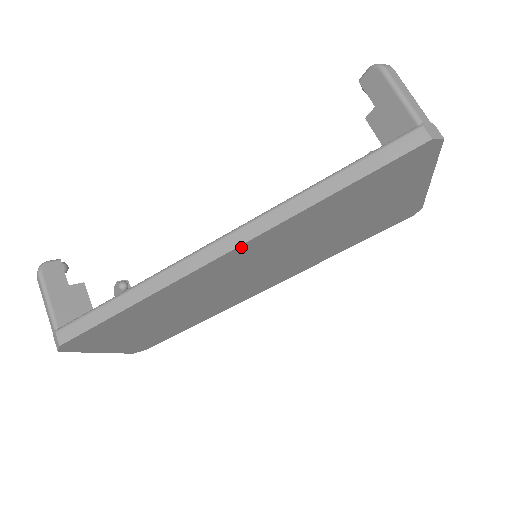
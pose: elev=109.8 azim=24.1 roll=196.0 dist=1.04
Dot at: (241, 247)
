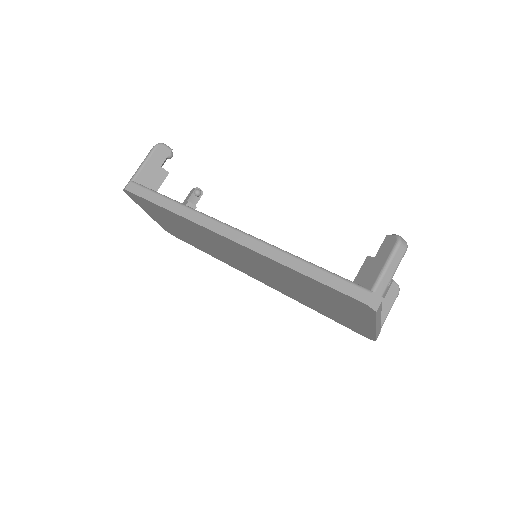
Dot at: (235, 242)
